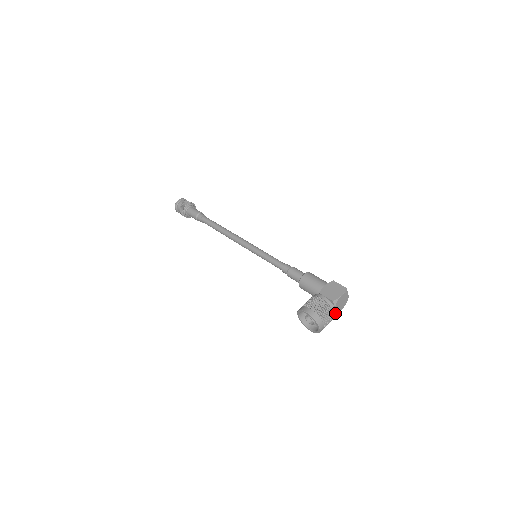
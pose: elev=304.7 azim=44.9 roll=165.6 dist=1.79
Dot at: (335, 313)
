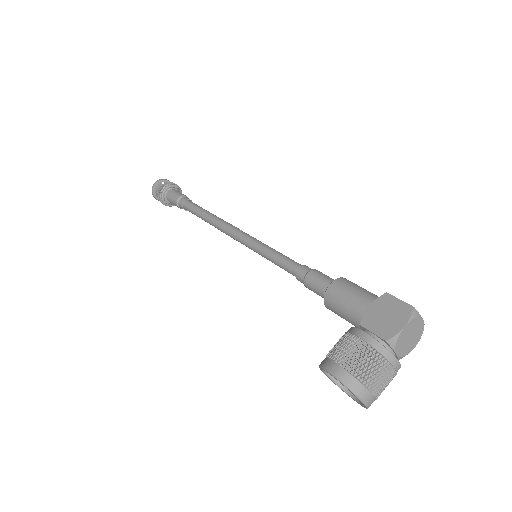
Dot at: (396, 365)
